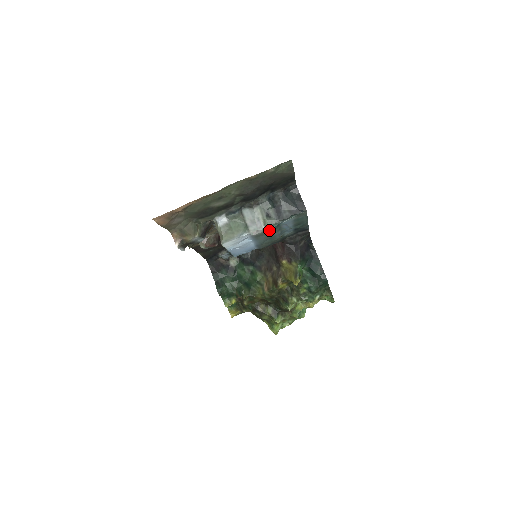
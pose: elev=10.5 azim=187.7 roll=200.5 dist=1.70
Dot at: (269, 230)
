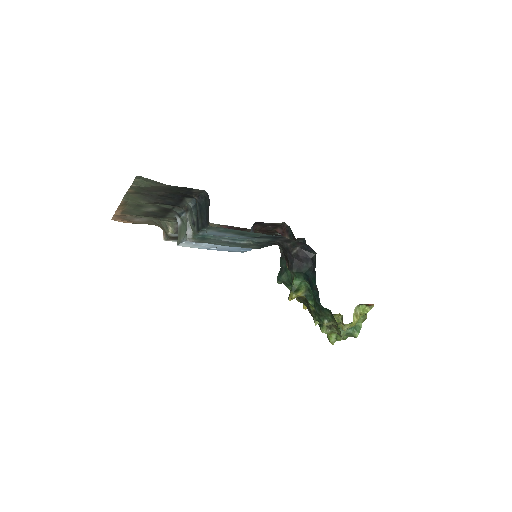
Dot at: (202, 239)
